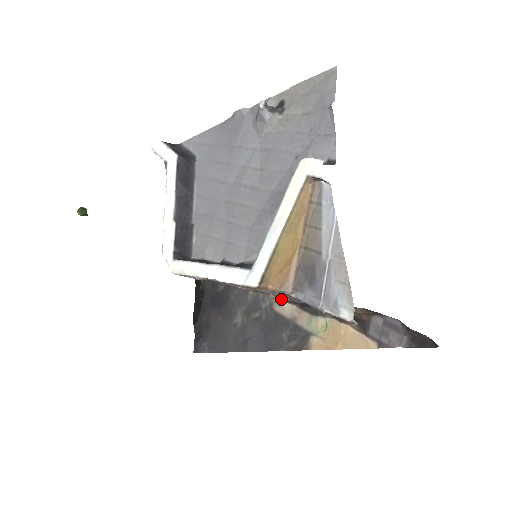
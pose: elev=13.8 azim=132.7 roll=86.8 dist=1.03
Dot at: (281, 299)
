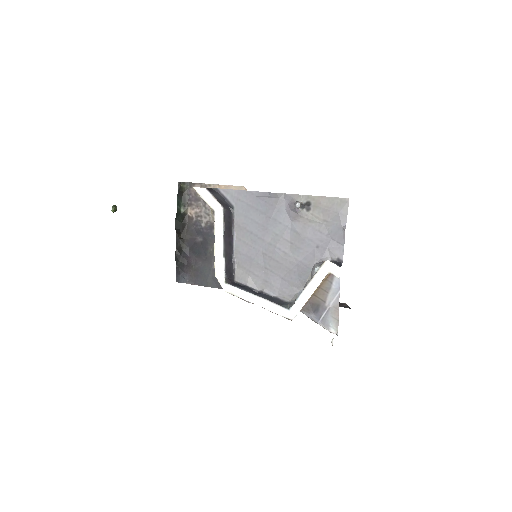
Dot at: occluded
